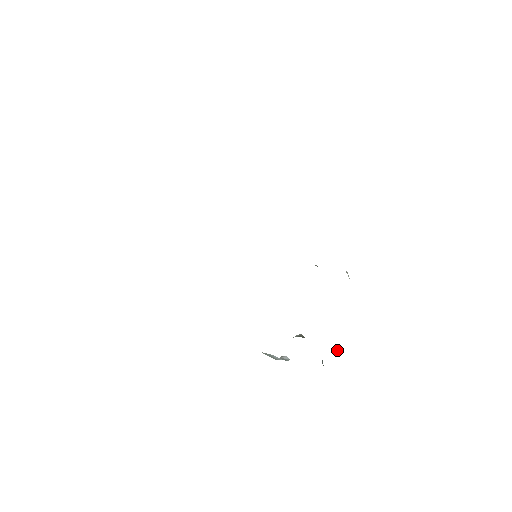
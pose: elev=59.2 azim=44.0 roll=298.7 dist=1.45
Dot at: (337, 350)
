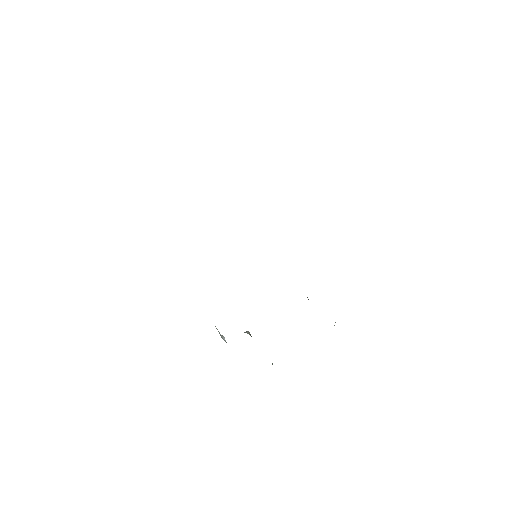
Dot at: occluded
